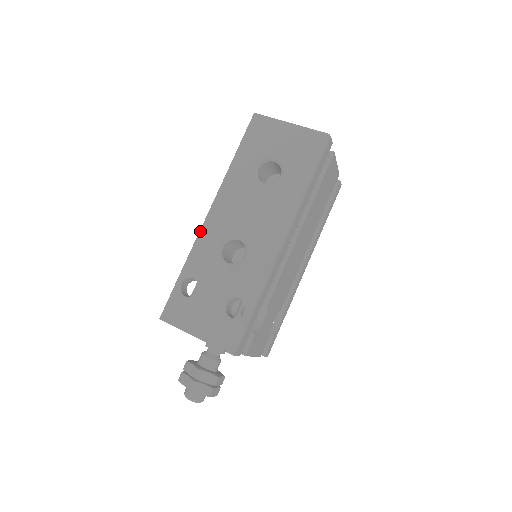
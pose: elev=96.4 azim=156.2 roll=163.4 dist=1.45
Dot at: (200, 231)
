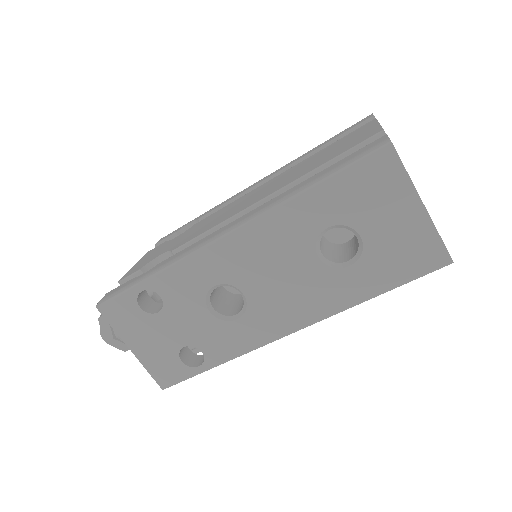
Dot at: (199, 250)
